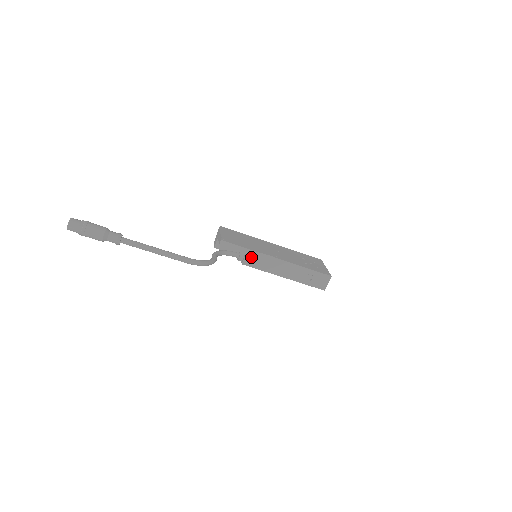
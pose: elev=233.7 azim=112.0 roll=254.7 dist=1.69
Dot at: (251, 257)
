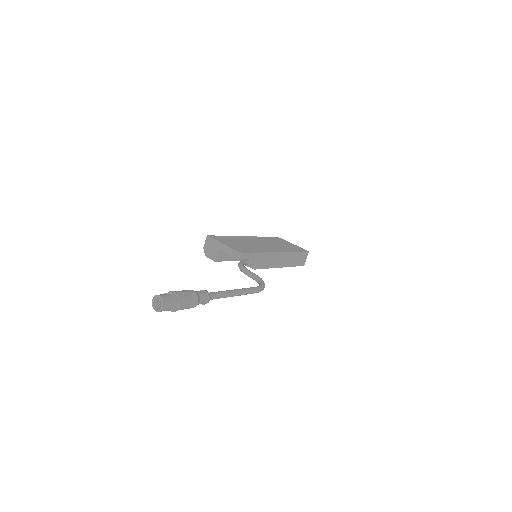
Dot at: (261, 259)
